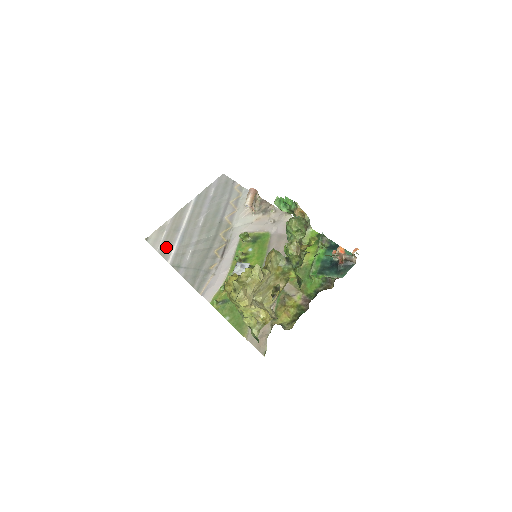
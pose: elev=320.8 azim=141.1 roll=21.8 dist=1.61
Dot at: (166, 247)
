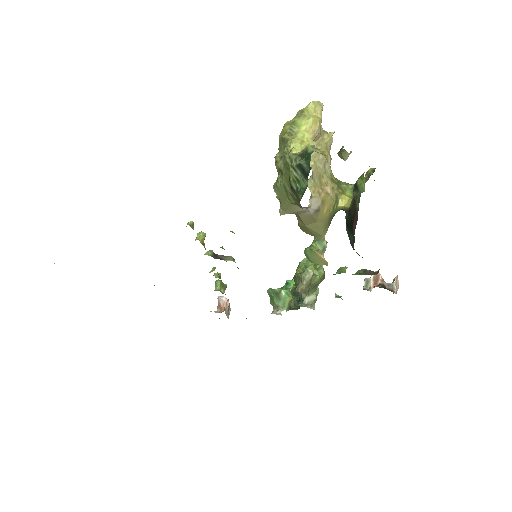
Dot at: occluded
